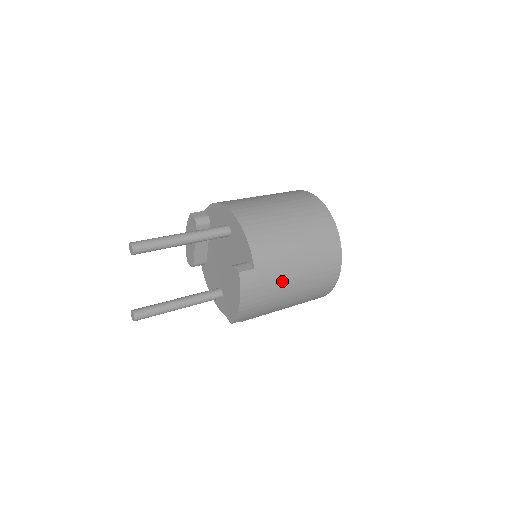
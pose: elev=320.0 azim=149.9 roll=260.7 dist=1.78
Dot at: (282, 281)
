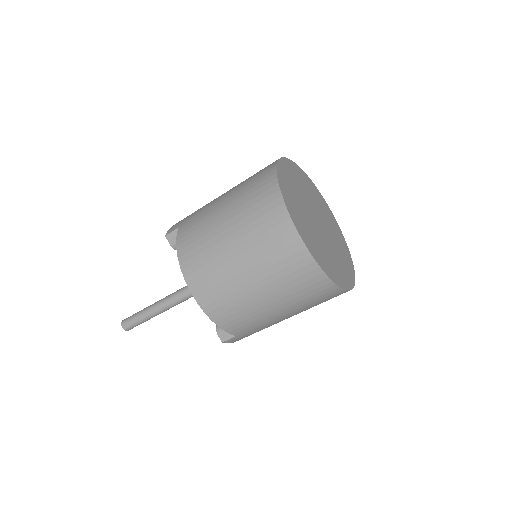
Dot at: occluded
